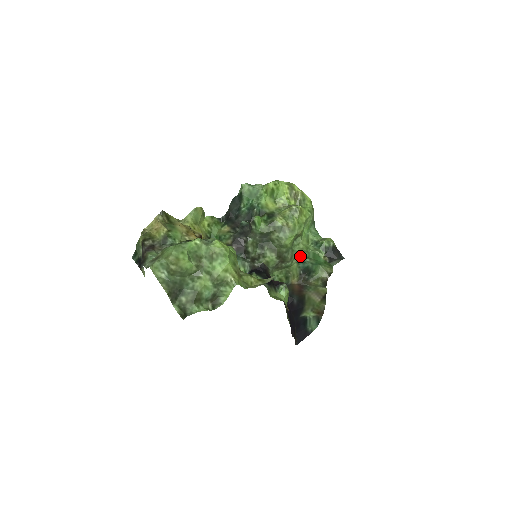
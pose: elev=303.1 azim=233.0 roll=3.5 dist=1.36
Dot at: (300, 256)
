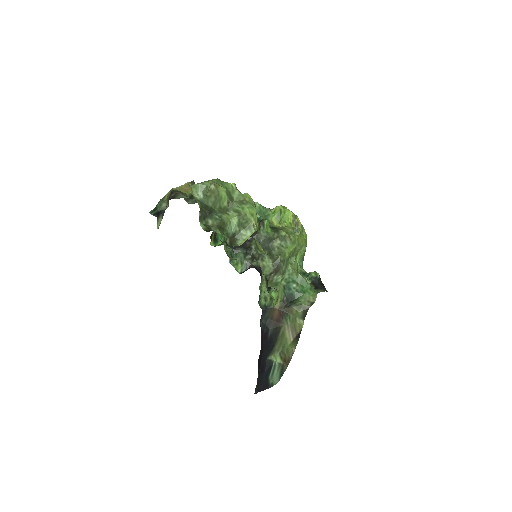
Dot at: (289, 278)
